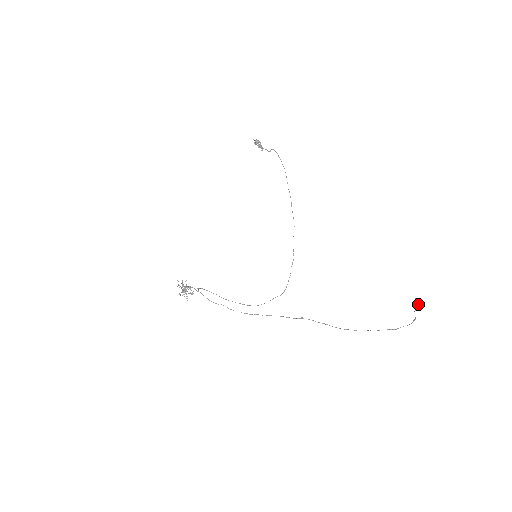
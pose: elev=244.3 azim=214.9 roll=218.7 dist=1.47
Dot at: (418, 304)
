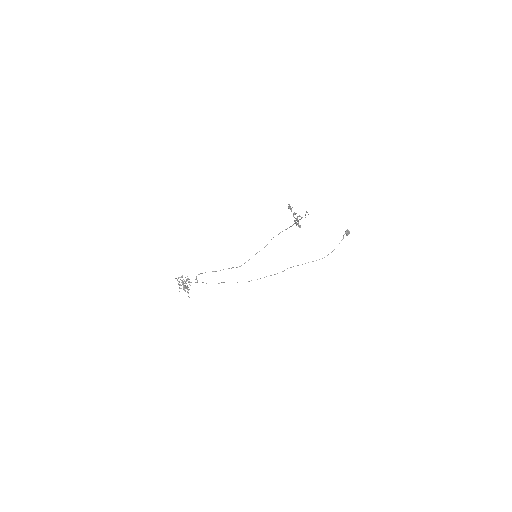
Dot at: occluded
